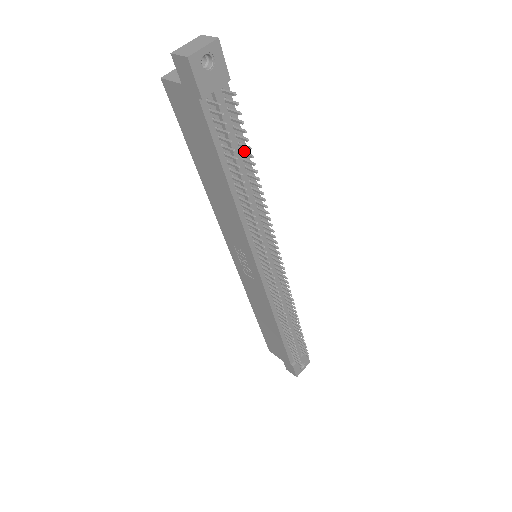
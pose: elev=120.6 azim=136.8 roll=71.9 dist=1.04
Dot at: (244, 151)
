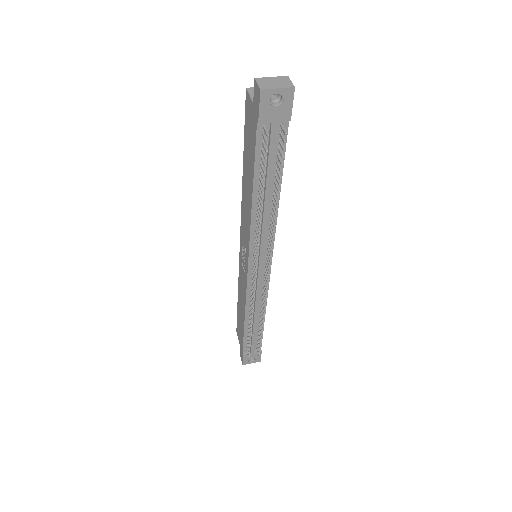
Dot at: occluded
